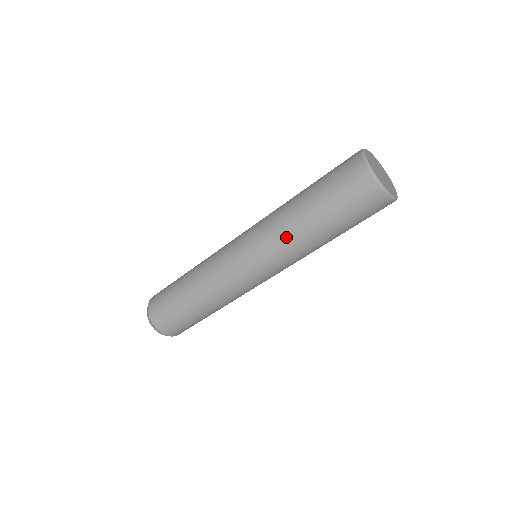
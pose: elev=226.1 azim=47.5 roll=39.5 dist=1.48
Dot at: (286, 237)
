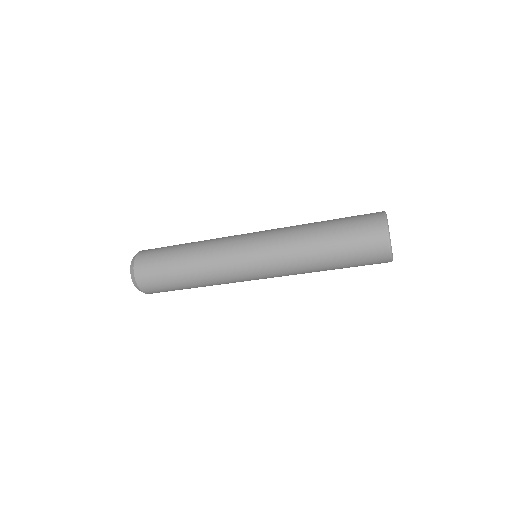
Dot at: (299, 268)
